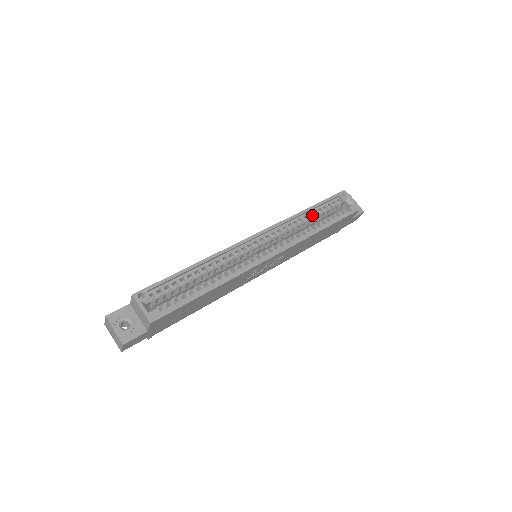
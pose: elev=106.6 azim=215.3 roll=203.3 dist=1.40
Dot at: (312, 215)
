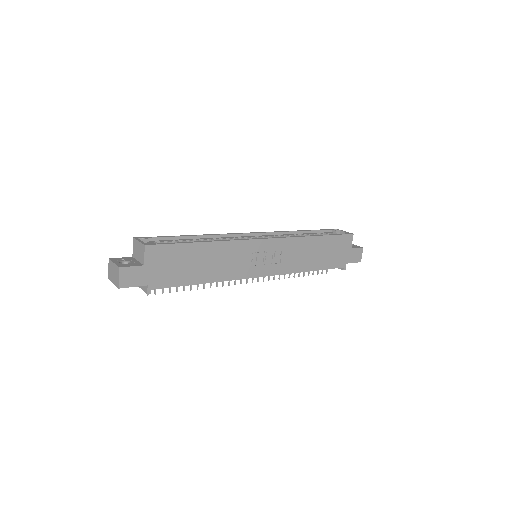
Dot at: (307, 235)
